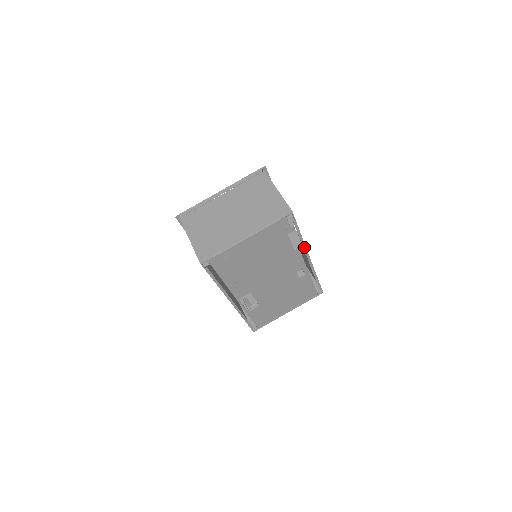
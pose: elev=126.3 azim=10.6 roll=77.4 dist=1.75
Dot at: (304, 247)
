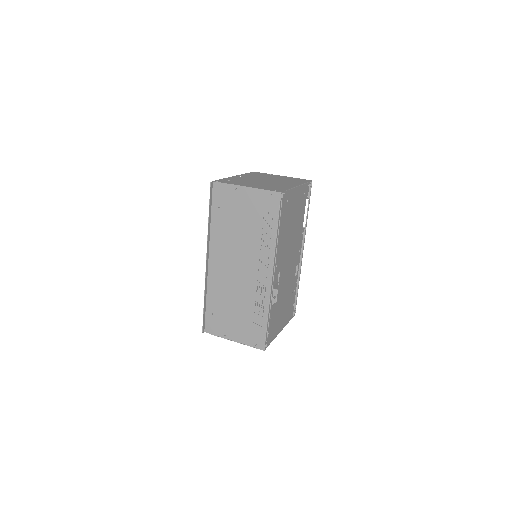
Dot at: (305, 232)
